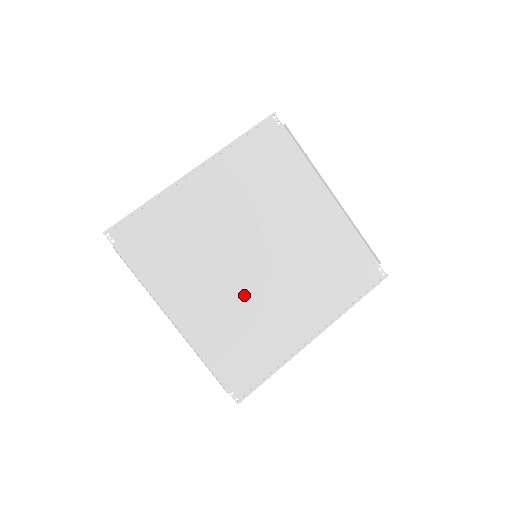
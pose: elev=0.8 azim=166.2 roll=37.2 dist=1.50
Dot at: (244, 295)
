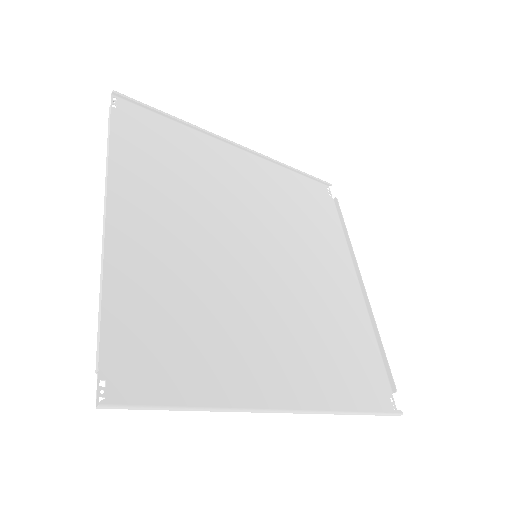
Dot at: (218, 276)
